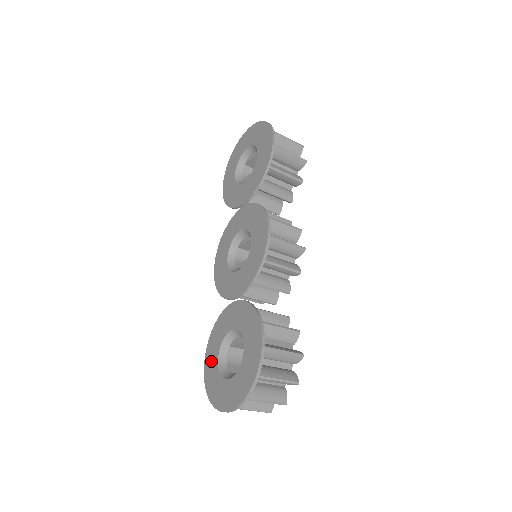
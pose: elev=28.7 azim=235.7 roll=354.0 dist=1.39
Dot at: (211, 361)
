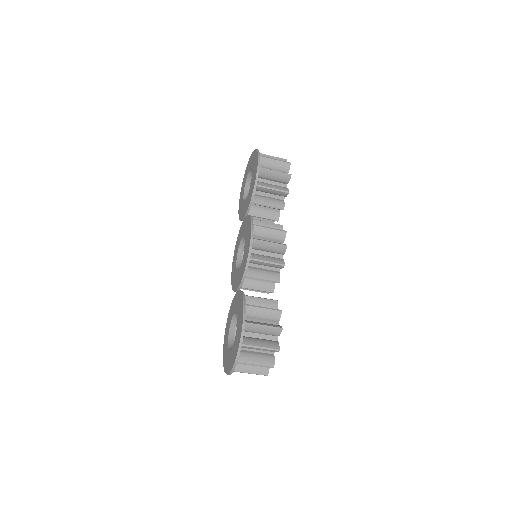
Dot at: (226, 339)
